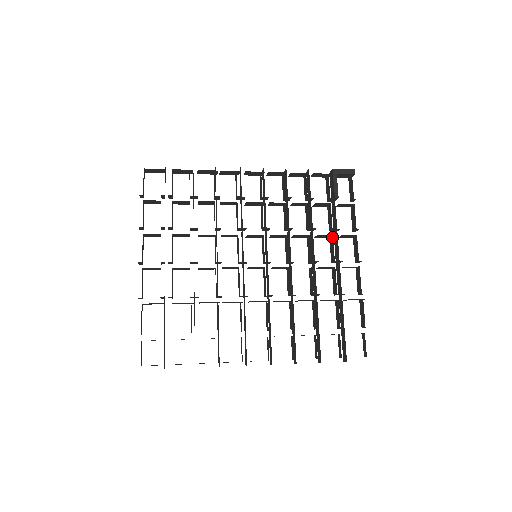
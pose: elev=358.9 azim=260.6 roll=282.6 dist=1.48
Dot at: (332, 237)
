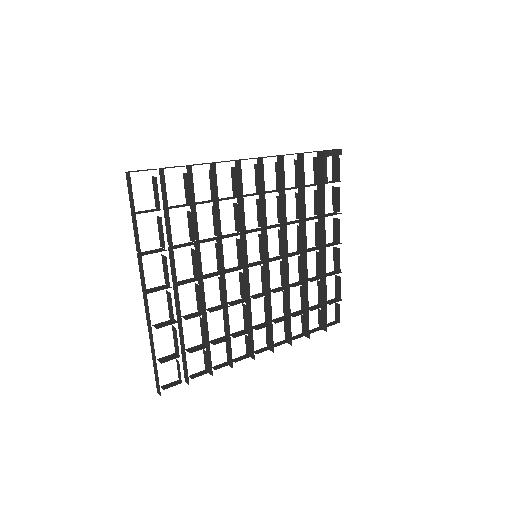
Dot at: (320, 224)
